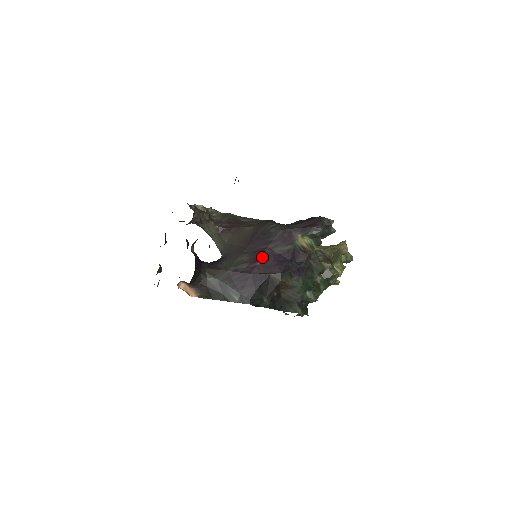
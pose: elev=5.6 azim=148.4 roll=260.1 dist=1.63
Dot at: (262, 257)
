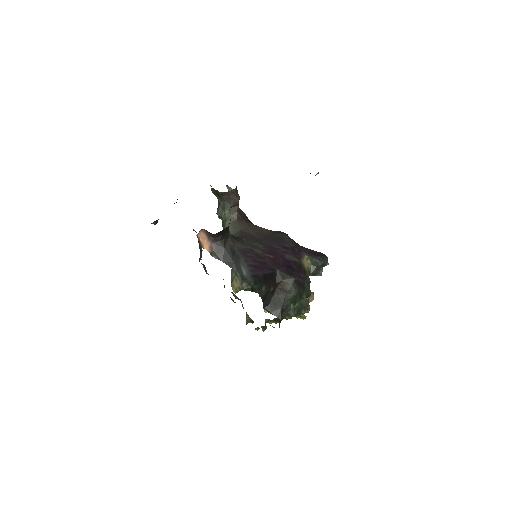
Dot at: (275, 253)
